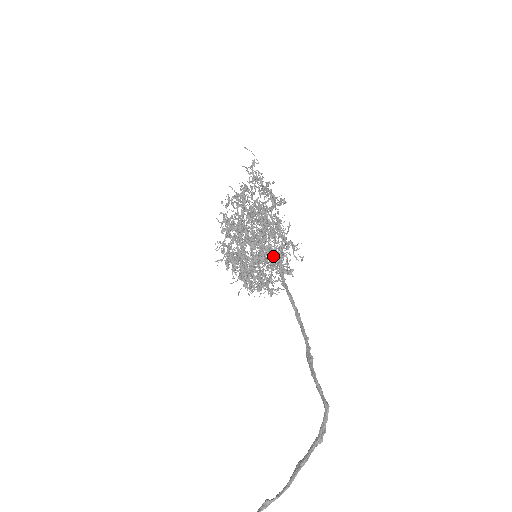
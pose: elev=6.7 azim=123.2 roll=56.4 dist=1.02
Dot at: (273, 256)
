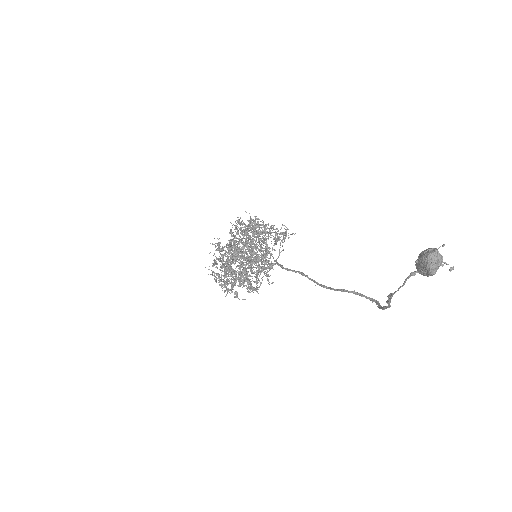
Dot at: (247, 273)
